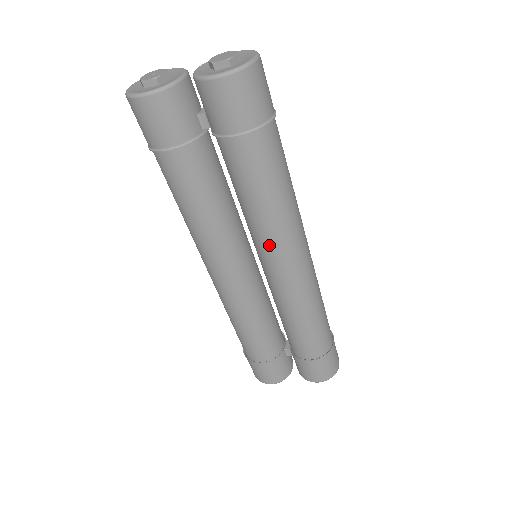
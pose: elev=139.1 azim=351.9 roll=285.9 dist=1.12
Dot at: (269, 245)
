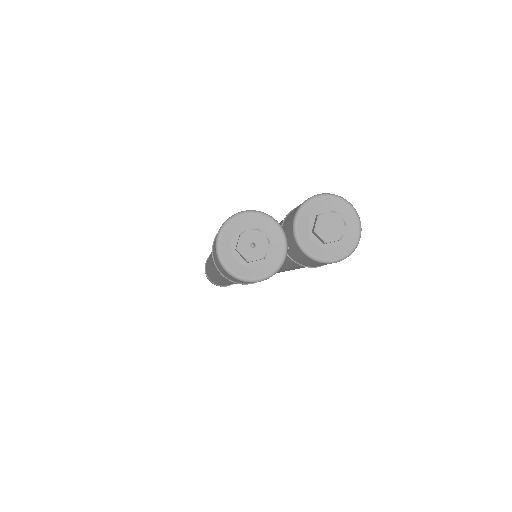
Dot at: occluded
